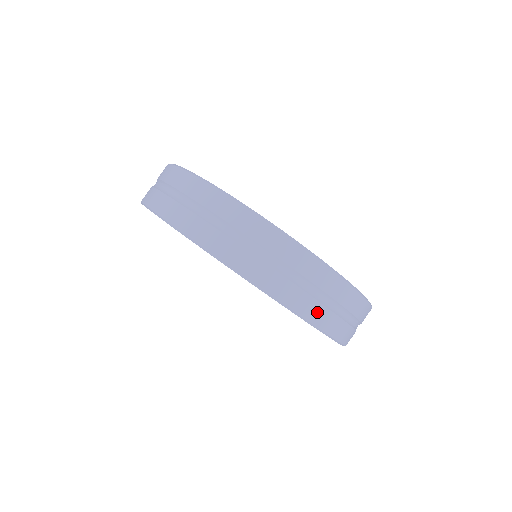
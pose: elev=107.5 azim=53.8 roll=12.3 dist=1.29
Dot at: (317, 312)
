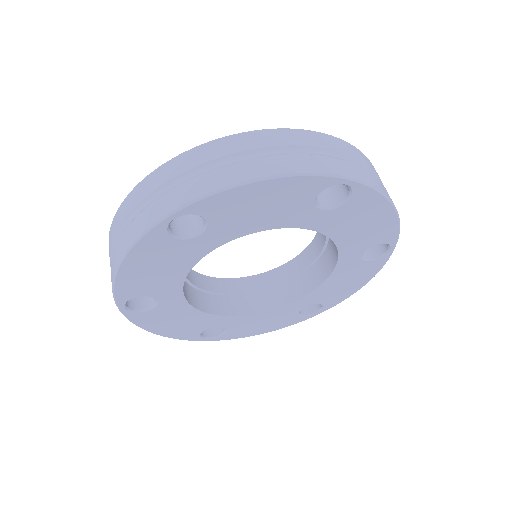
Dot at: (368, 177)
